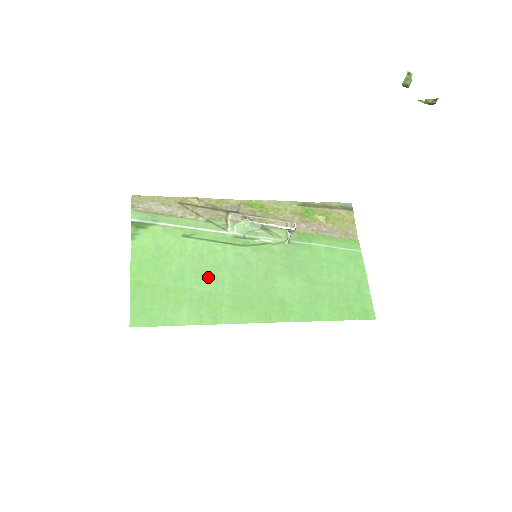
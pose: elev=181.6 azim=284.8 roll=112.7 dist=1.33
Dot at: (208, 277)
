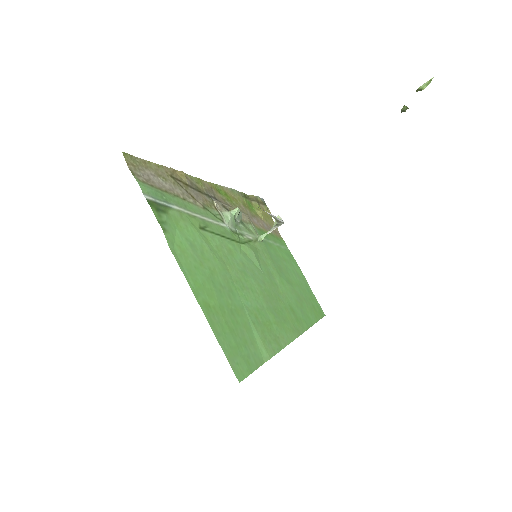
Dot at: (245, 287)
